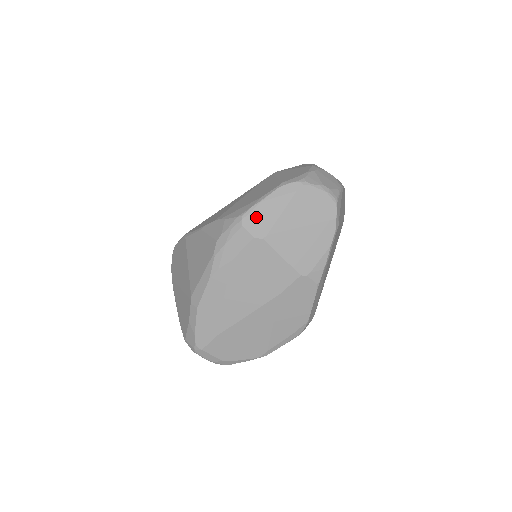
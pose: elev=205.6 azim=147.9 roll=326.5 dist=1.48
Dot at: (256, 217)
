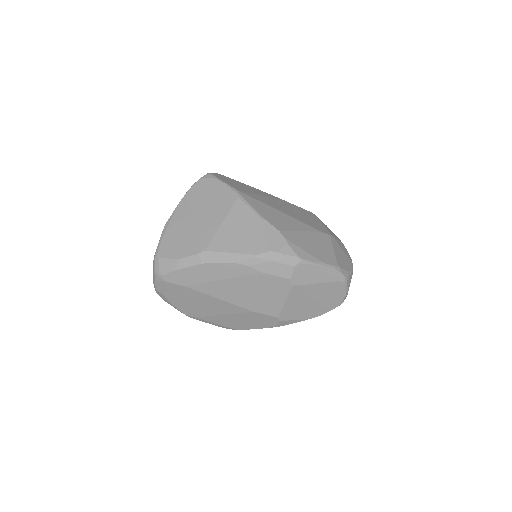
Dot at: (306, 270)
